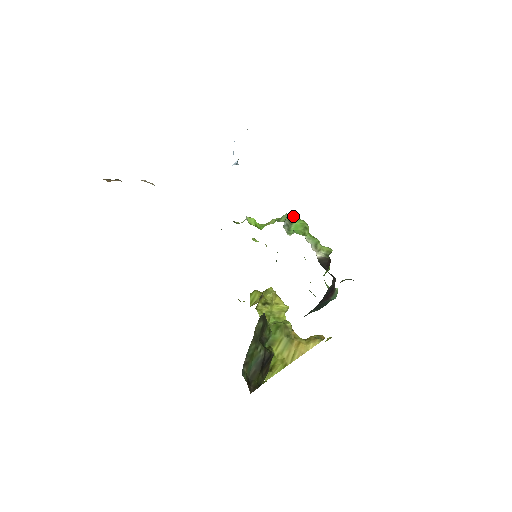
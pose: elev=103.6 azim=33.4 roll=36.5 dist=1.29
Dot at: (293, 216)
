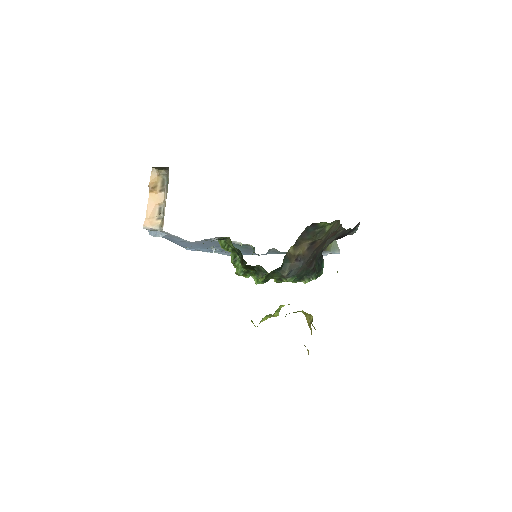
Dot at: occluded
